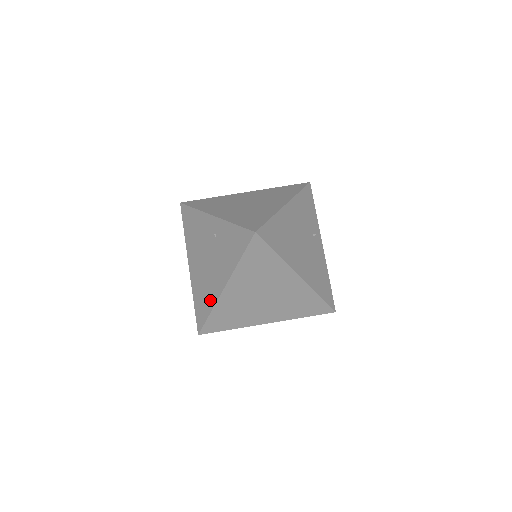
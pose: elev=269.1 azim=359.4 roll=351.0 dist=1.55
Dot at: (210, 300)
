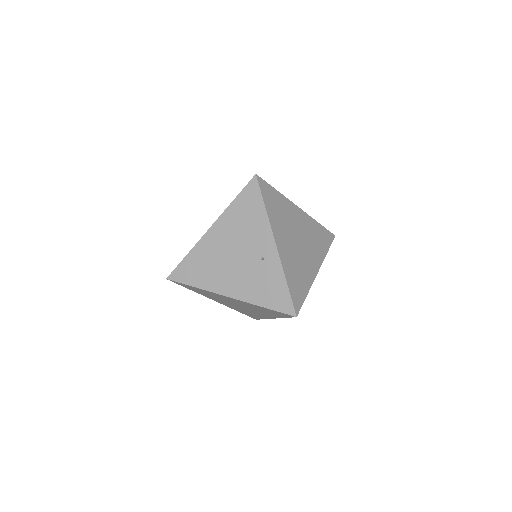
Dot at: (206, 282)
